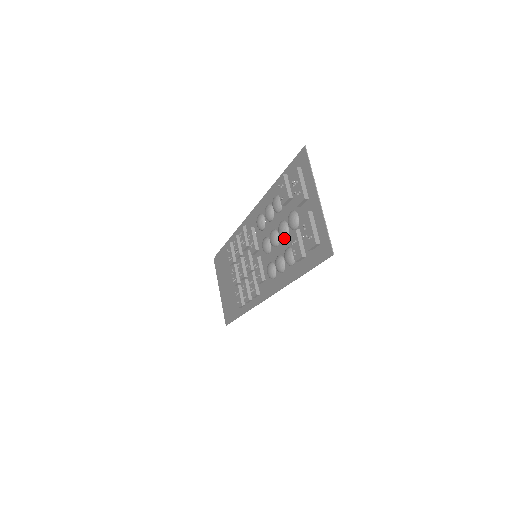
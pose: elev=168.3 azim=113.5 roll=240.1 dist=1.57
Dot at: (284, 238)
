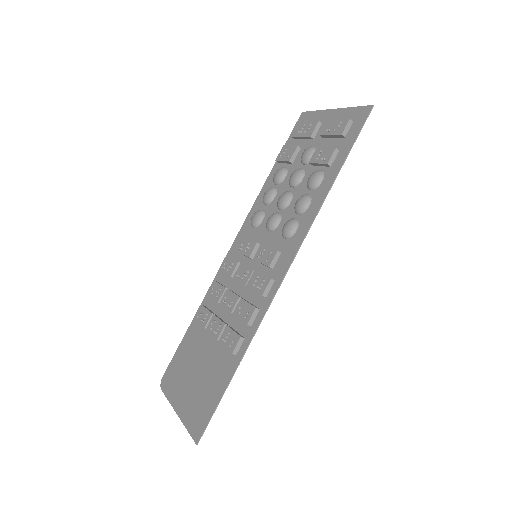
Dot at: (300, 179)
